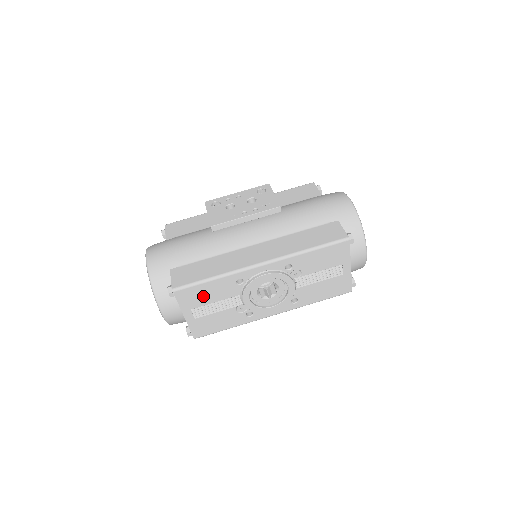
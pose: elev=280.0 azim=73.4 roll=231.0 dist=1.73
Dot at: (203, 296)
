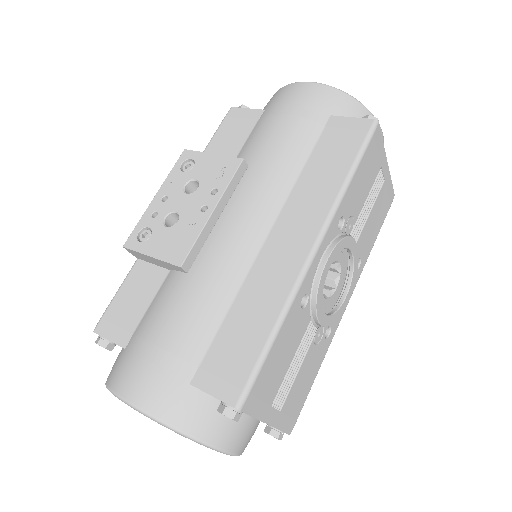
Dot at: (276, 371)
